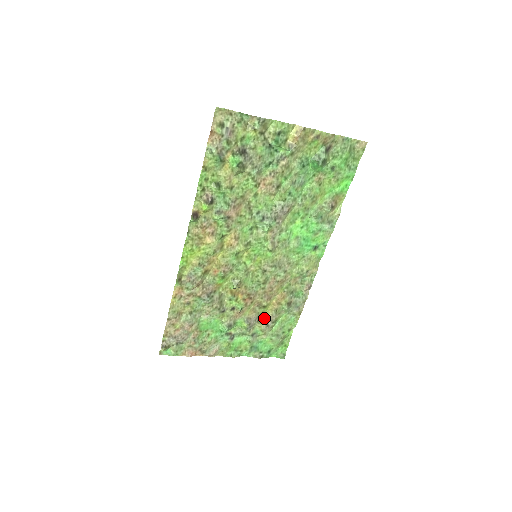
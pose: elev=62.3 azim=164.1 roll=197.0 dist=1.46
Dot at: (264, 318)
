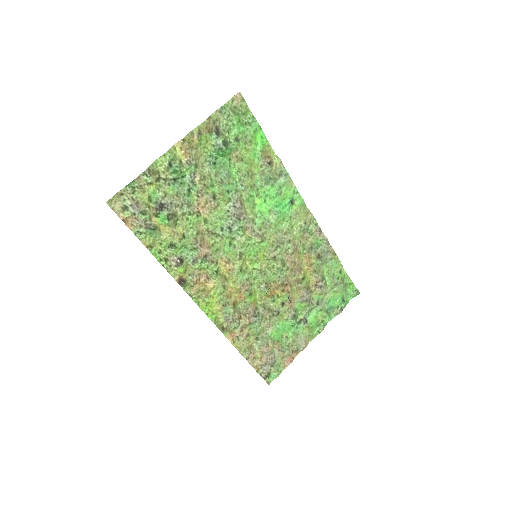
Dot at: (312, 285)
